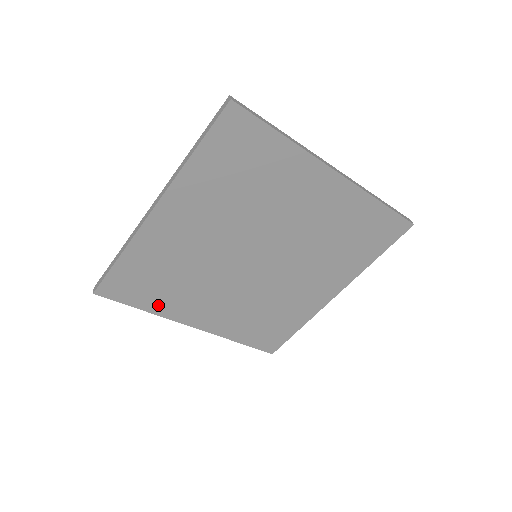
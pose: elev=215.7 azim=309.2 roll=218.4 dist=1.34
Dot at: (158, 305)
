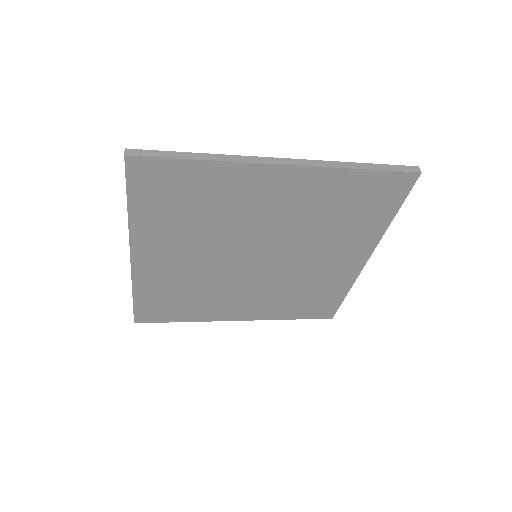
Dot at: (193, 315)
